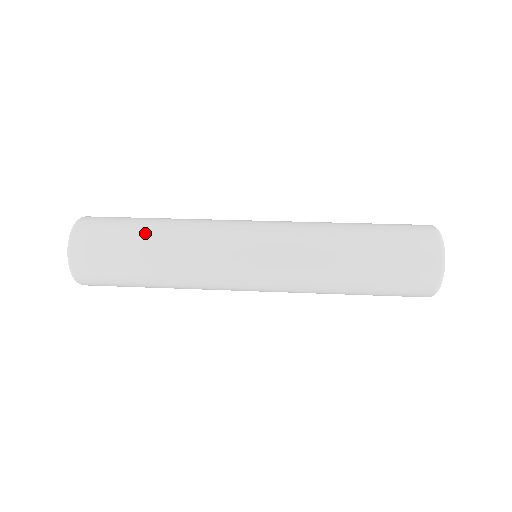
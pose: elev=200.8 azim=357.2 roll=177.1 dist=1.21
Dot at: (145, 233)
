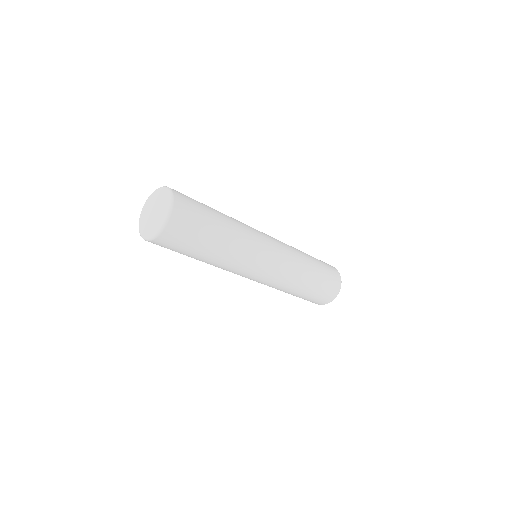
Dot at: (217, 213)
